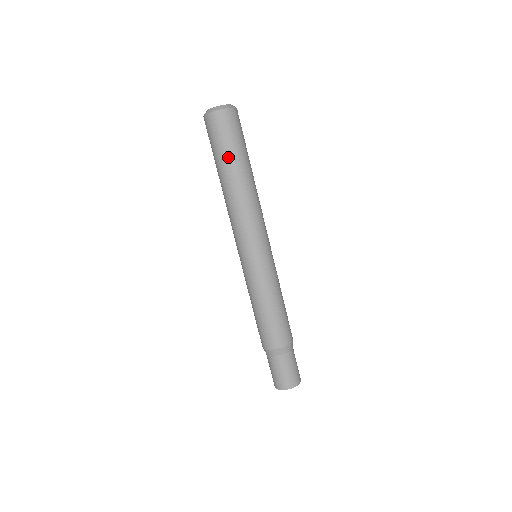
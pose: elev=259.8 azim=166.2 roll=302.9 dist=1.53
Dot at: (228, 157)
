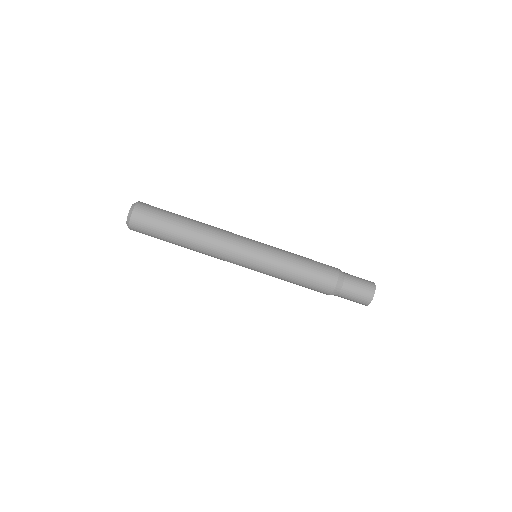
Dot at: (167, 238)
